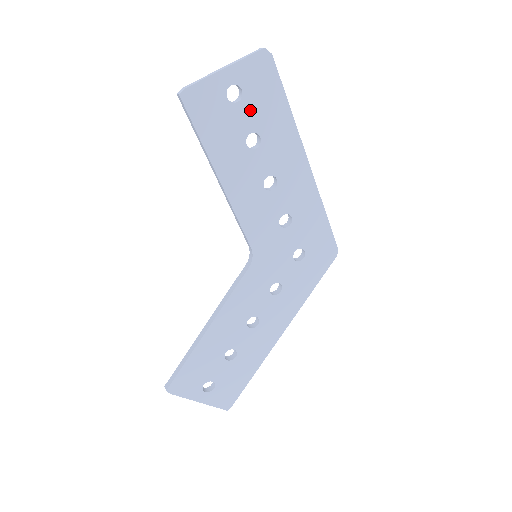
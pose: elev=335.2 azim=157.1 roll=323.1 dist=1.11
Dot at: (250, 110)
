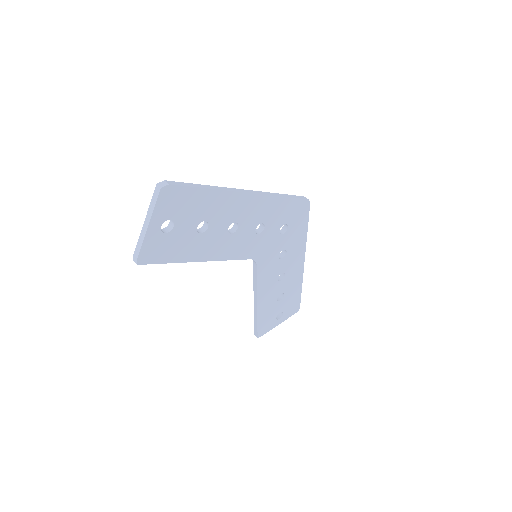
Dot at: (185, 220)
